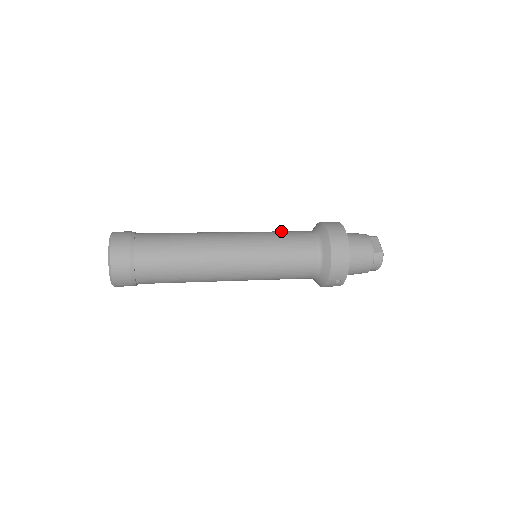
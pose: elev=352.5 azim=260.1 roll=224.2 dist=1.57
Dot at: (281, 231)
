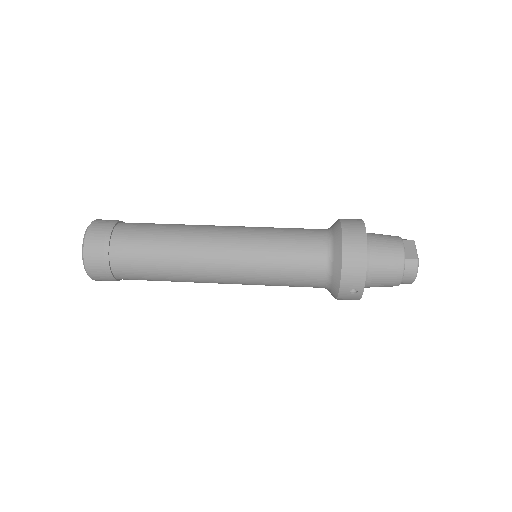
Dot at: occluded
